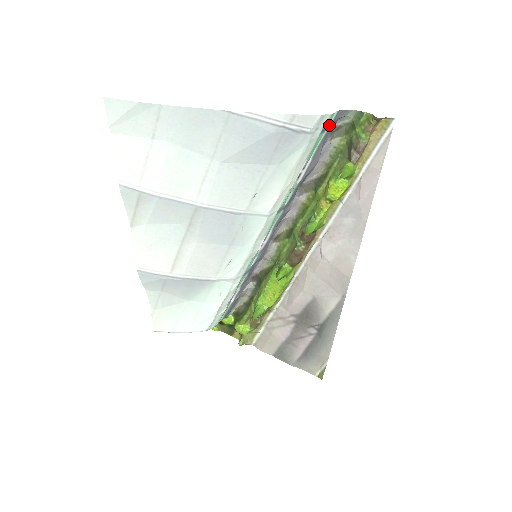
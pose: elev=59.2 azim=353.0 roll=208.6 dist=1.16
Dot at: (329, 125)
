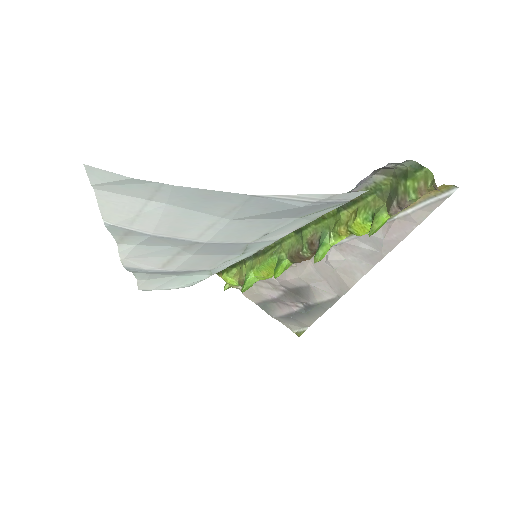
Dot at: occluded
